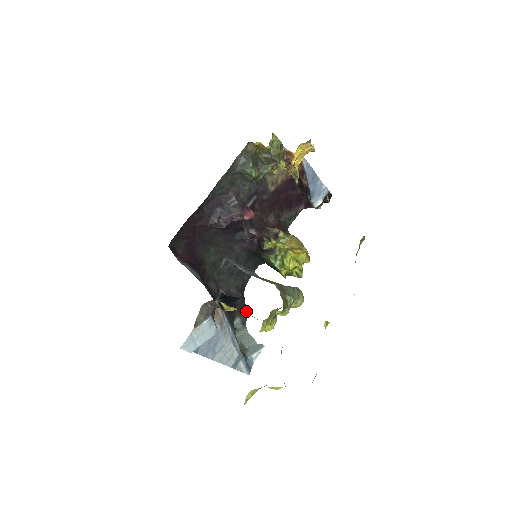
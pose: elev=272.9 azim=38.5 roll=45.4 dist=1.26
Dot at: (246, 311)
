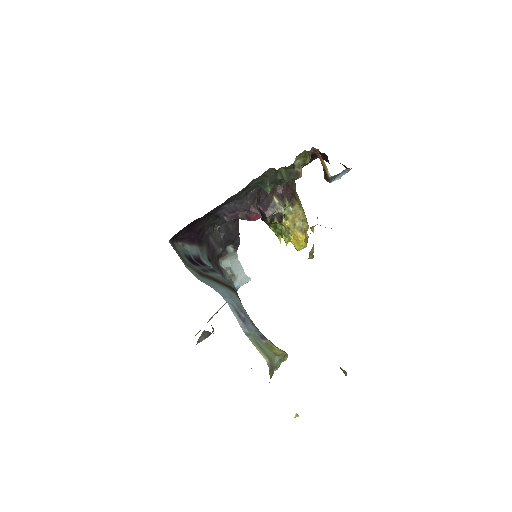
Dot at: (239, 238)
